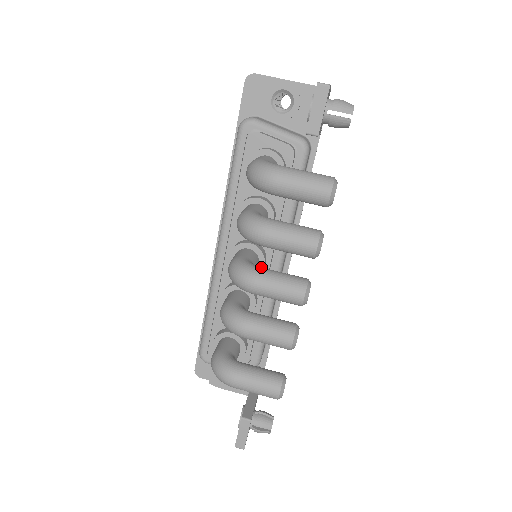
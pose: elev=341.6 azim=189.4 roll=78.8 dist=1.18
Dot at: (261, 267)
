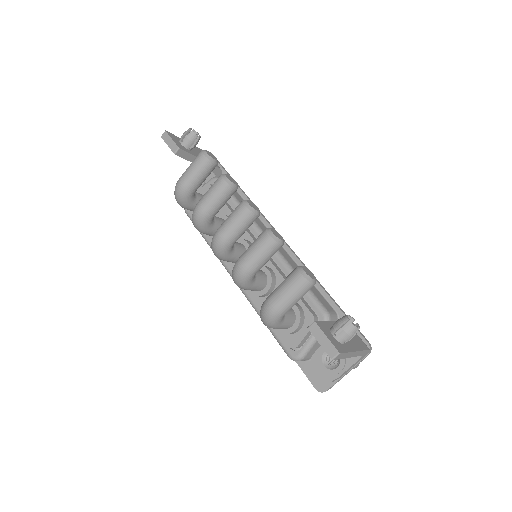
Dot at: occluded
